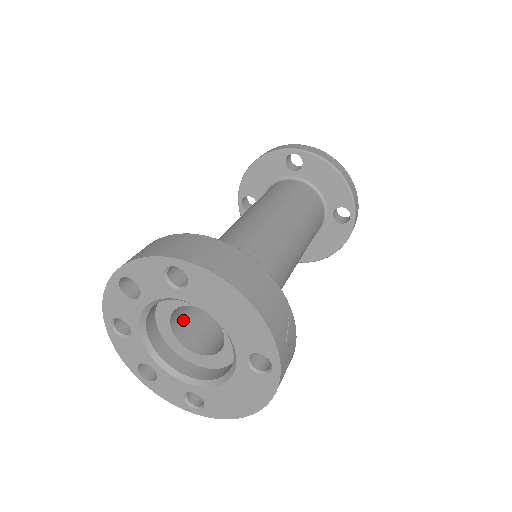
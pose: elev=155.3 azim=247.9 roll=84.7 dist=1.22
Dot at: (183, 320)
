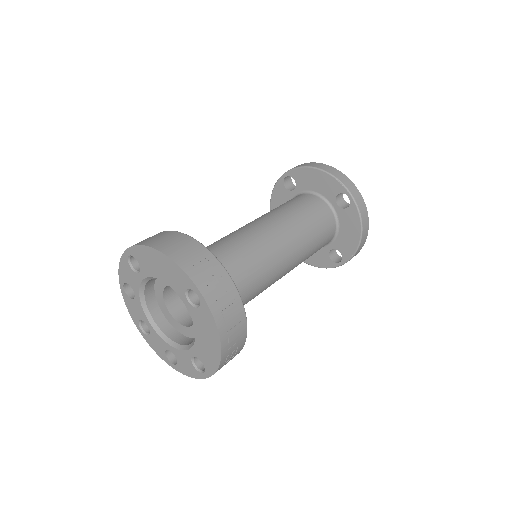
Dot at: (185, 310)
